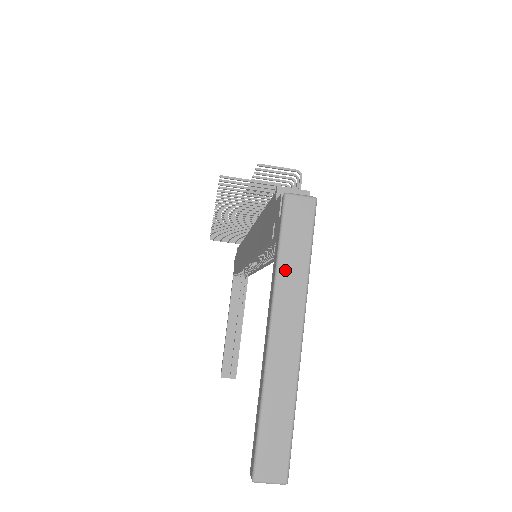
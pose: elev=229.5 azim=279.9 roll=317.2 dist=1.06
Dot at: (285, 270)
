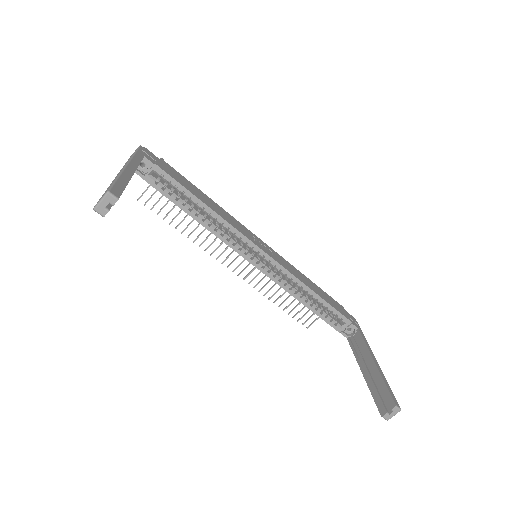
Dot at: occluded
